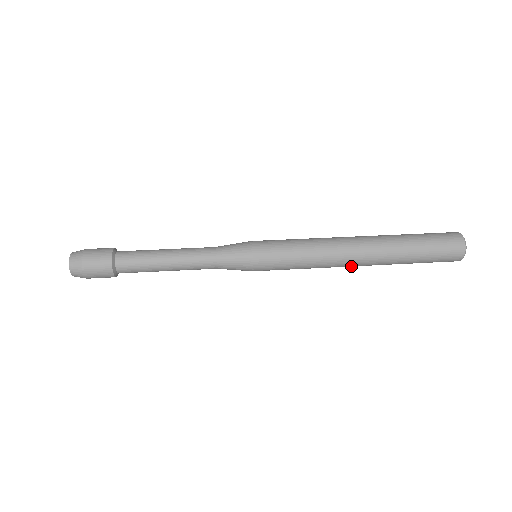
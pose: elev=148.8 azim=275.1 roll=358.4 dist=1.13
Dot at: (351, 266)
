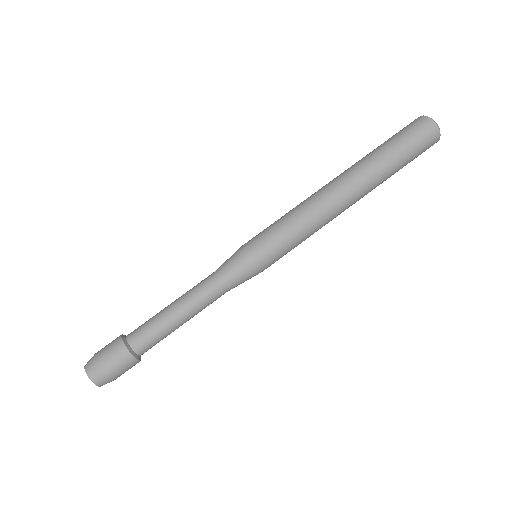
Dot at: occluded
